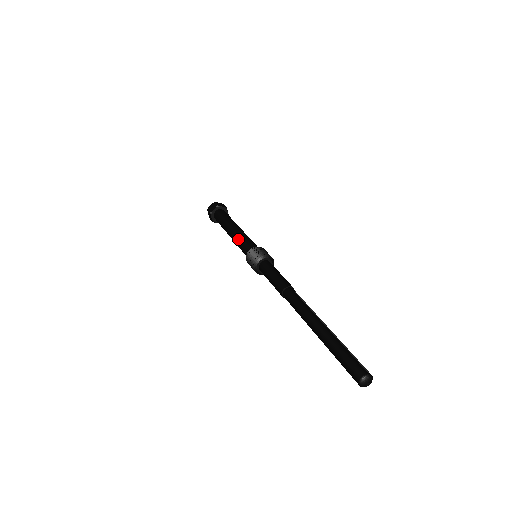
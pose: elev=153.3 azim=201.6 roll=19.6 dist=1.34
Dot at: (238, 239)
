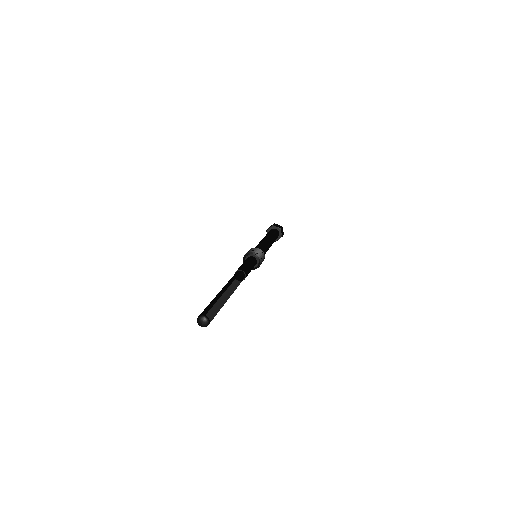
Dot at: occluded
